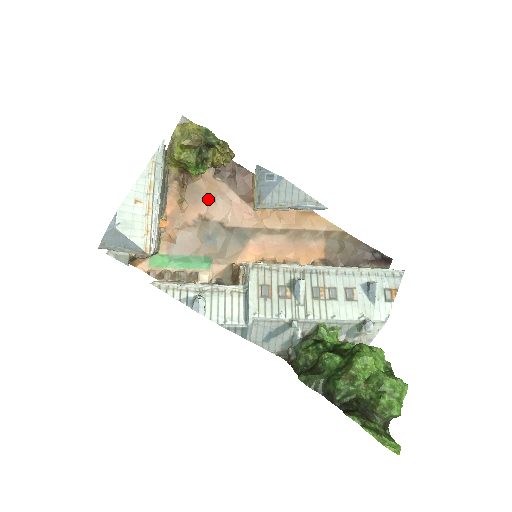
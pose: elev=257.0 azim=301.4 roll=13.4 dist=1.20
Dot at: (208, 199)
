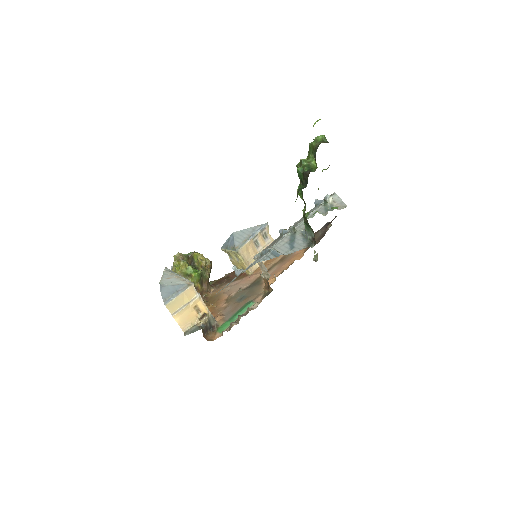
Dot at: (224, 293)
